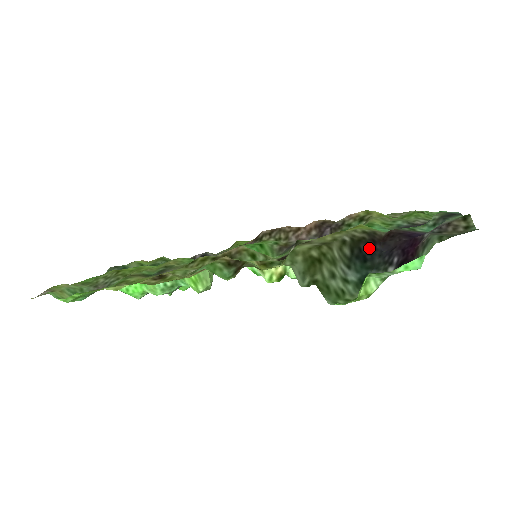
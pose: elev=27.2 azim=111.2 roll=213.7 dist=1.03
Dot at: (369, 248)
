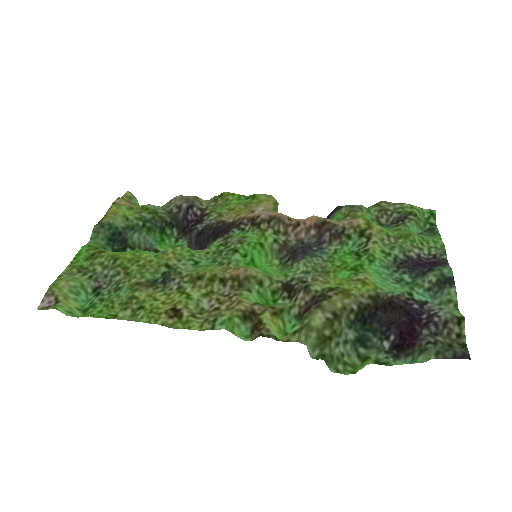
Dot at: (371, 313)
